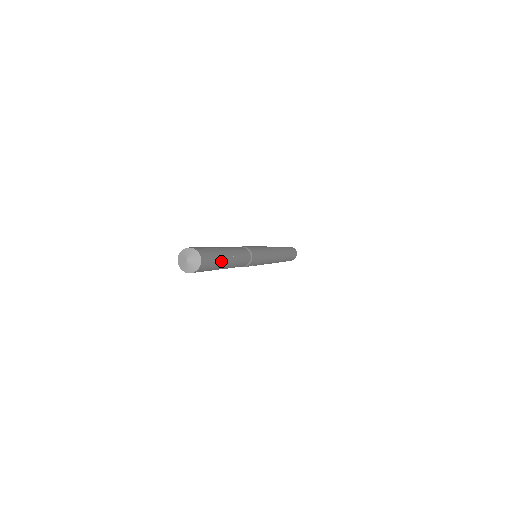
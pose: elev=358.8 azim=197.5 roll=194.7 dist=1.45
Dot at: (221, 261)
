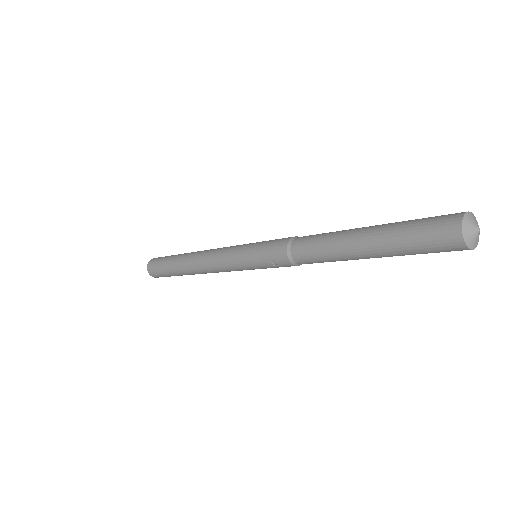
Dot at: occluded
